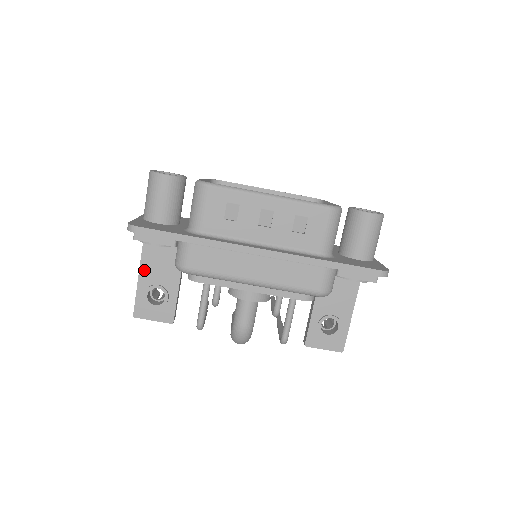
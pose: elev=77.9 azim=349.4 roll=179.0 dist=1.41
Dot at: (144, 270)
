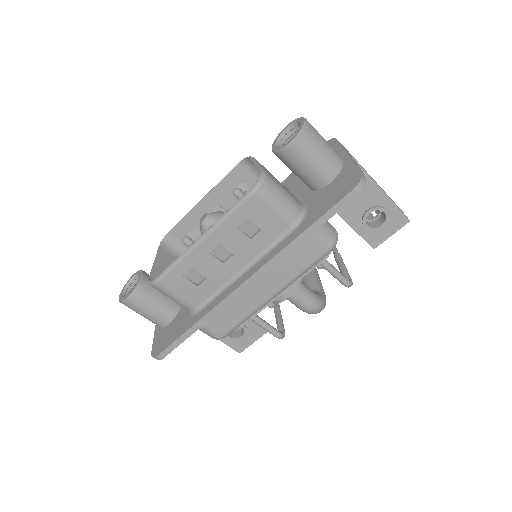
Dot at: occluded
